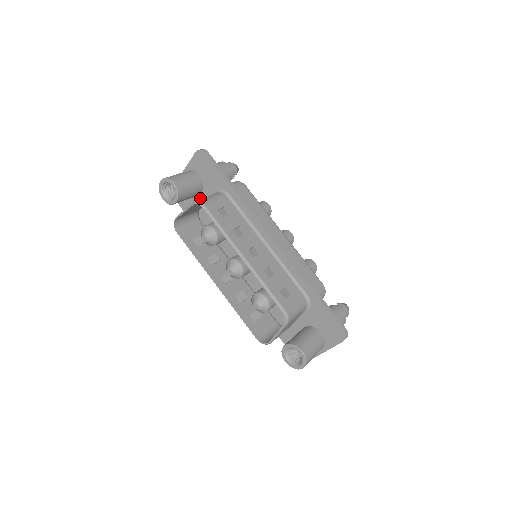
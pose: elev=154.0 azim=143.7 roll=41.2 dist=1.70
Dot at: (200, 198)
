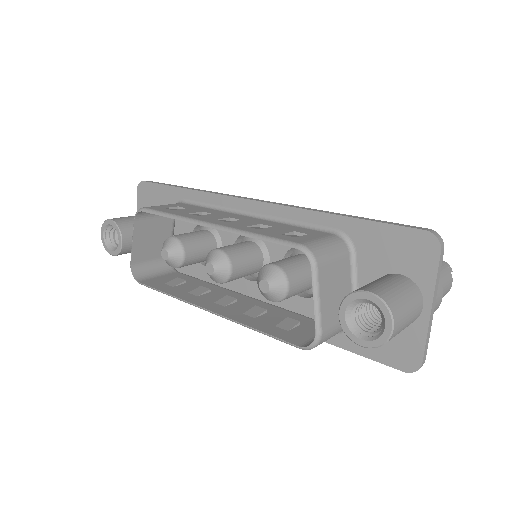
Dot at: occluded
